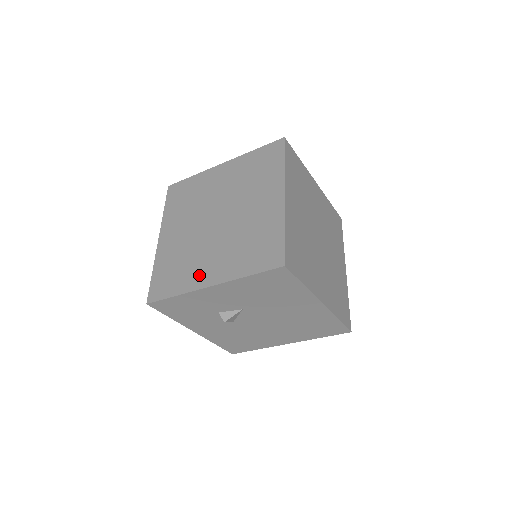
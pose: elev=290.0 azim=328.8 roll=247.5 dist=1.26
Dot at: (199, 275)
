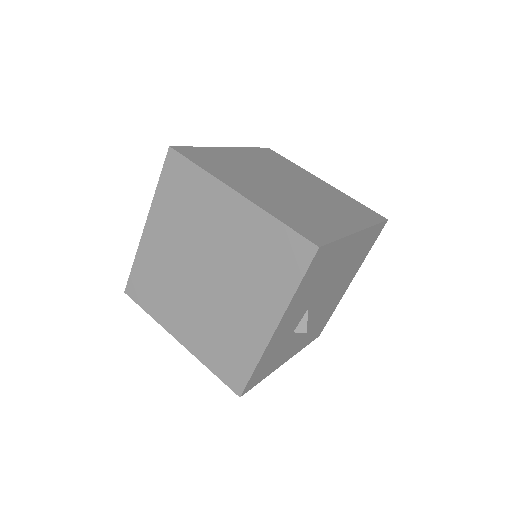
Dot at: (253, 331)
